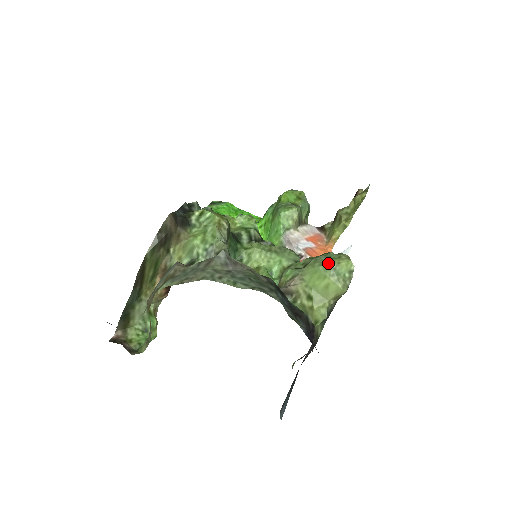
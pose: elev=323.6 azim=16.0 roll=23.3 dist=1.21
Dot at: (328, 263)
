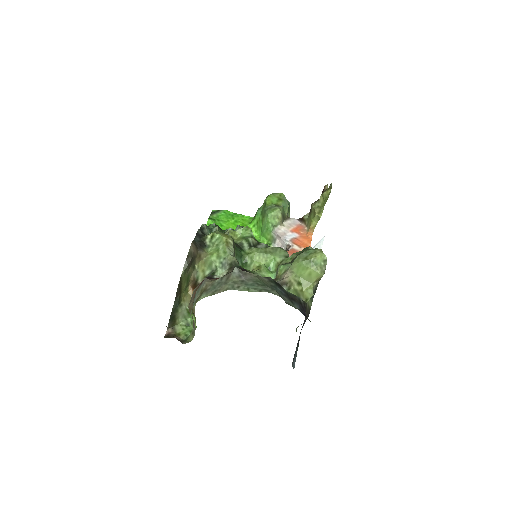
Dot at: (308, 258)
